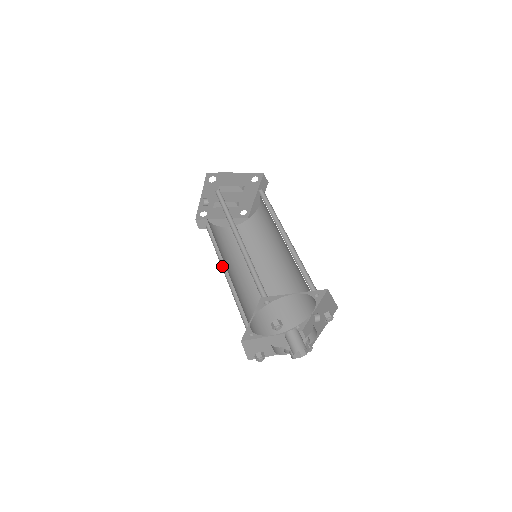
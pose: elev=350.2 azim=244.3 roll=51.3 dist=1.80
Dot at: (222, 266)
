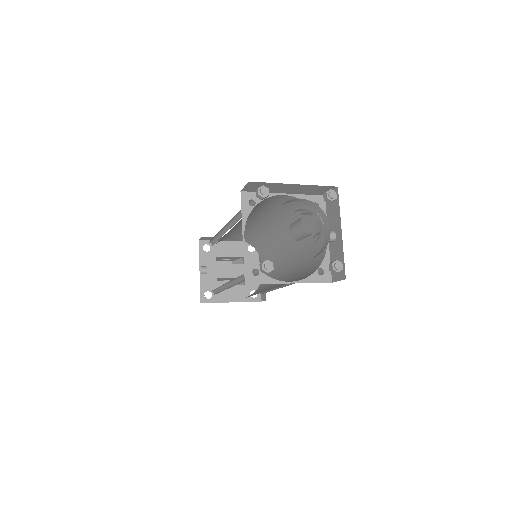
Dot at: occluded
